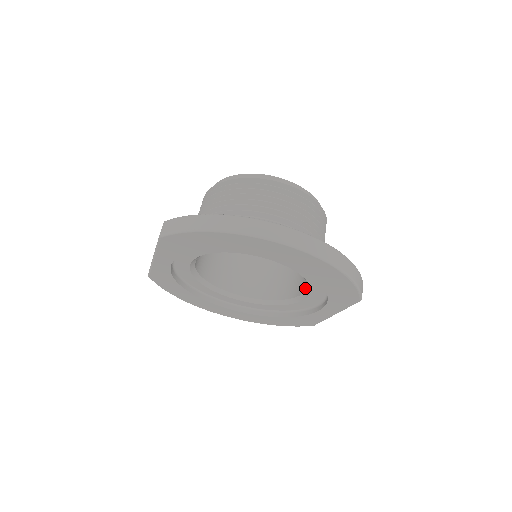
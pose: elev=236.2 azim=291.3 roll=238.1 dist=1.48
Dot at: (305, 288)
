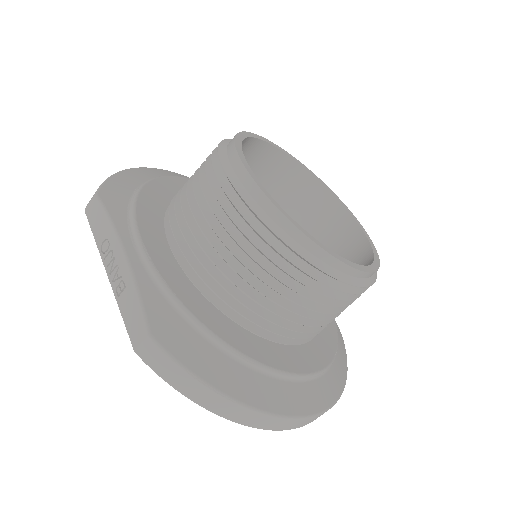
Dot at: occluded
